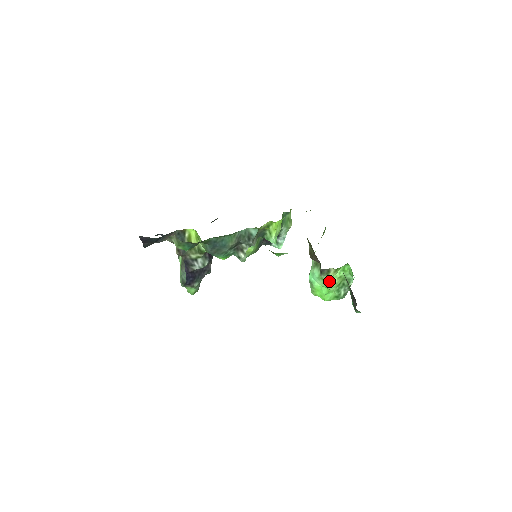
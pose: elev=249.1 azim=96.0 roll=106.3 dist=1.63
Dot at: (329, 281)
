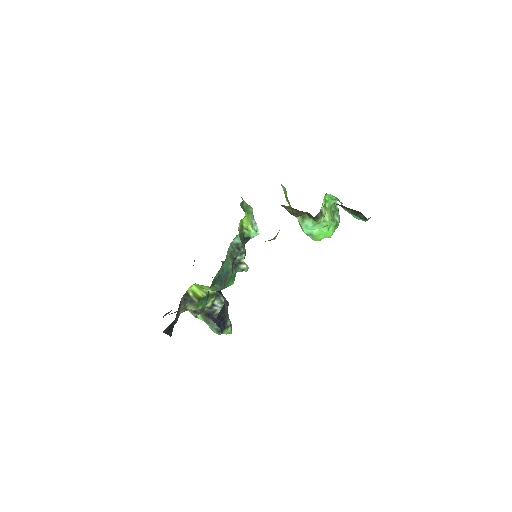
Dot at: (324, 220)
